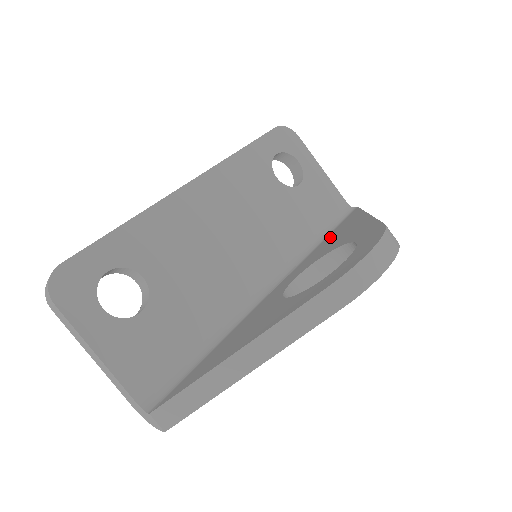
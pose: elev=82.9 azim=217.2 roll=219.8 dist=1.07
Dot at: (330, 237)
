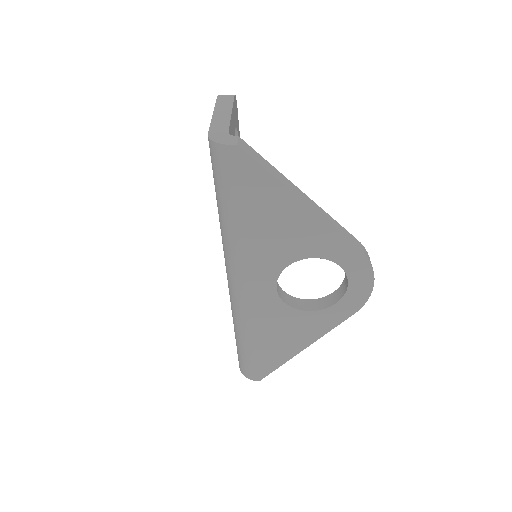
Dot at: occluded
